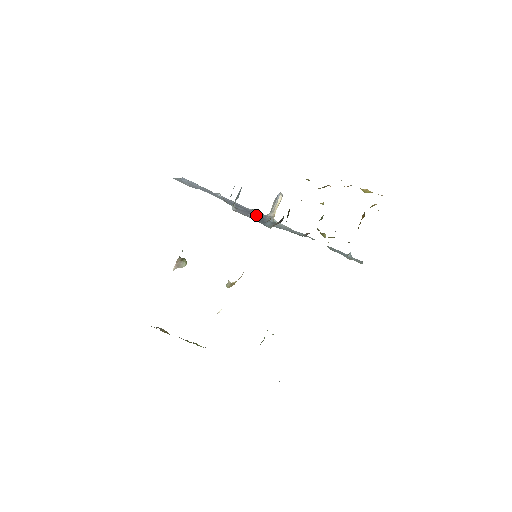
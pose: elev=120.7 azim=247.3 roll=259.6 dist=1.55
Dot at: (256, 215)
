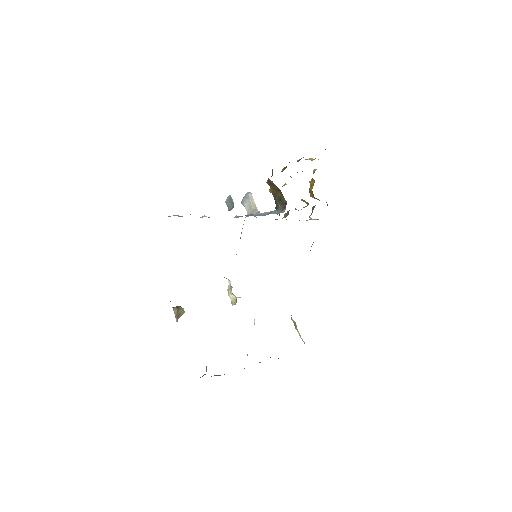
Dot at: occluded
